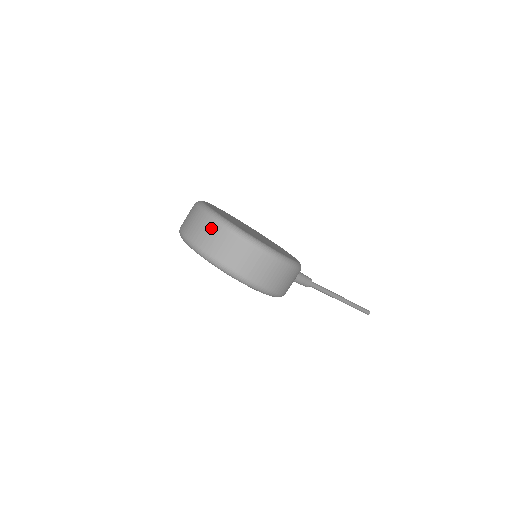
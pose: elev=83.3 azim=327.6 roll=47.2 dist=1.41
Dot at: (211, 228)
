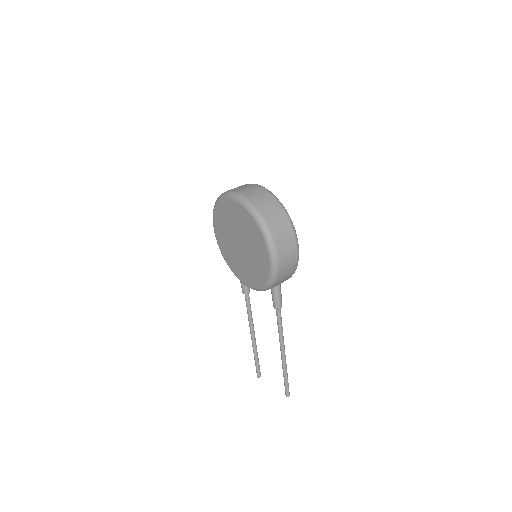
Dot at: (261, 191)
